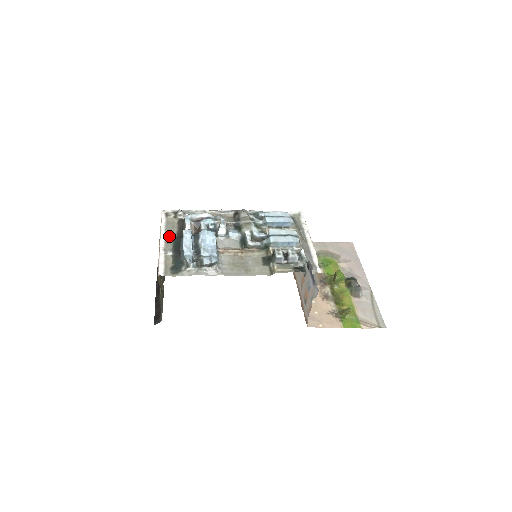
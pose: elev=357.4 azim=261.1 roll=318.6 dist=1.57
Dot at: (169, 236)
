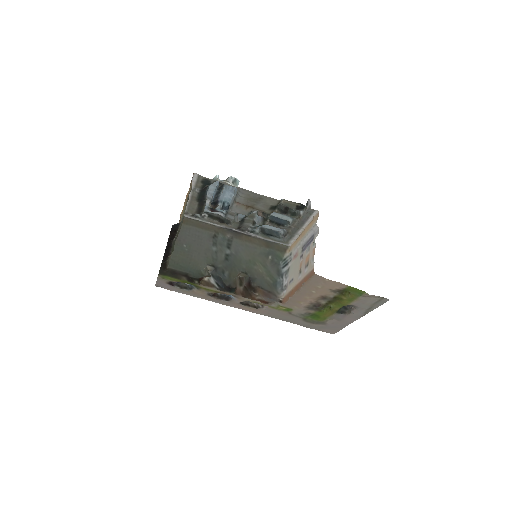
Dot at: (193, 201)
